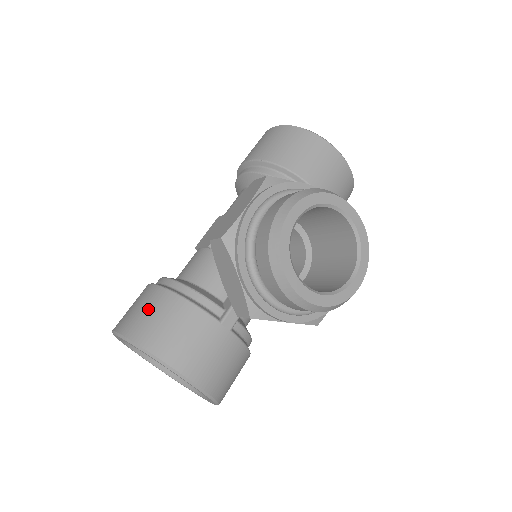
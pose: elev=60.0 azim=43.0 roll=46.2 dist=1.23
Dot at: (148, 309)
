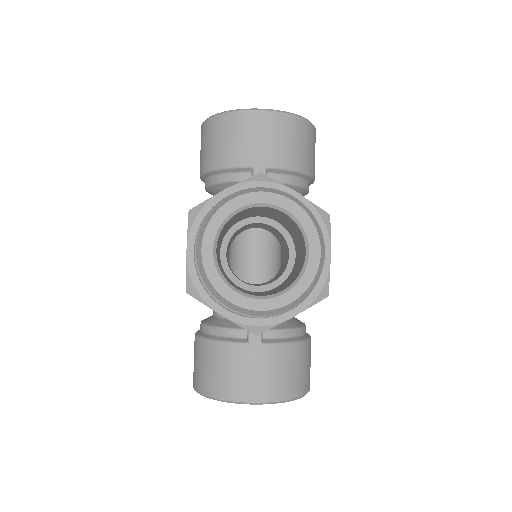
Dot at: (197, 361)
